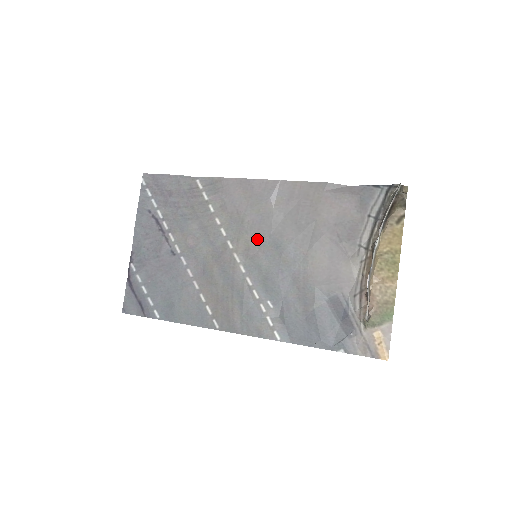
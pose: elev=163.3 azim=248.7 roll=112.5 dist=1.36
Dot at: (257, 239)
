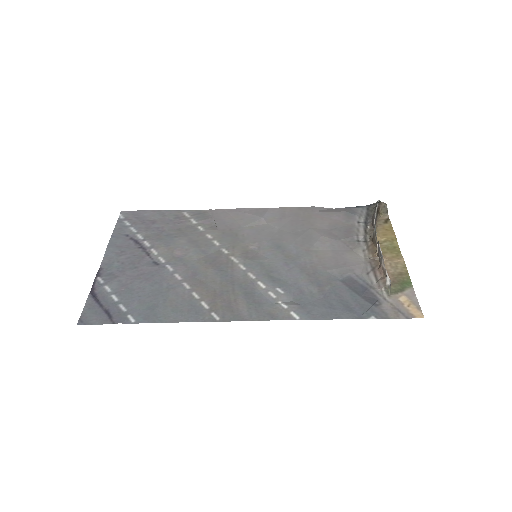
Dot at: (254, 245)
